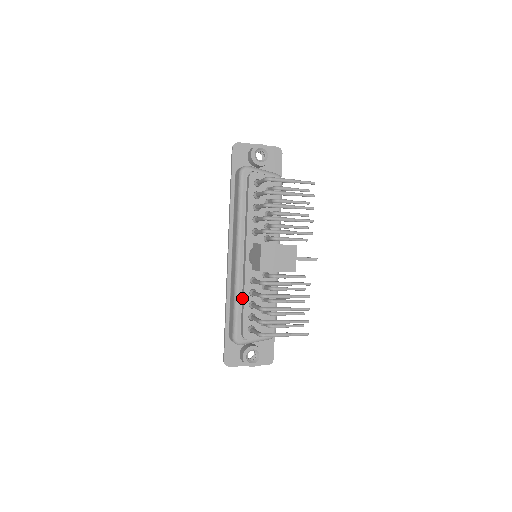
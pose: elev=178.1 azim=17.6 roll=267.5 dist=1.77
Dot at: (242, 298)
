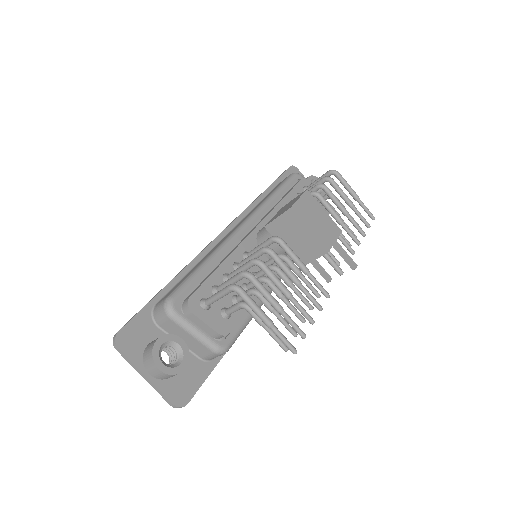
Dot at: (218, 264)
